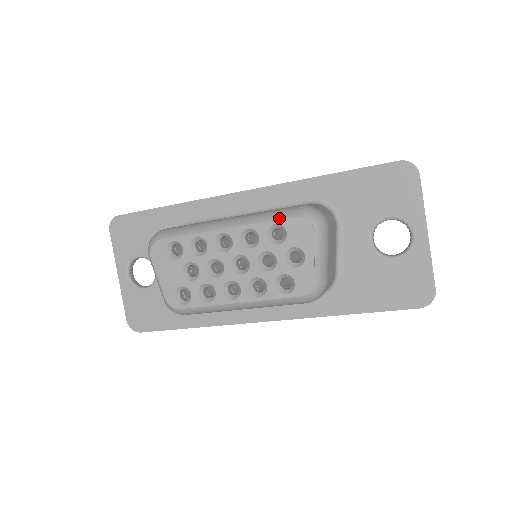
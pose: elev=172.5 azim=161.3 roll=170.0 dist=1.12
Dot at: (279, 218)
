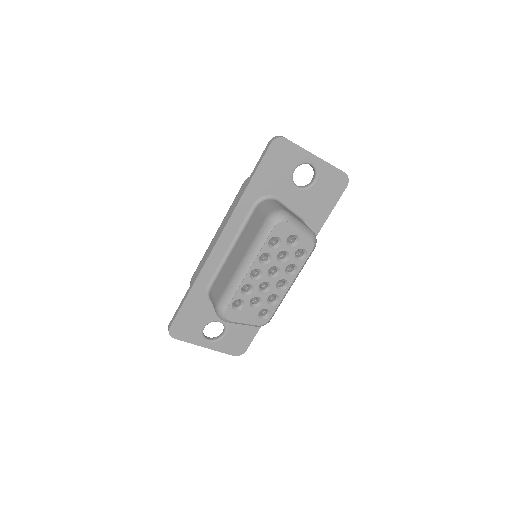
Dot at: (267, 236)
